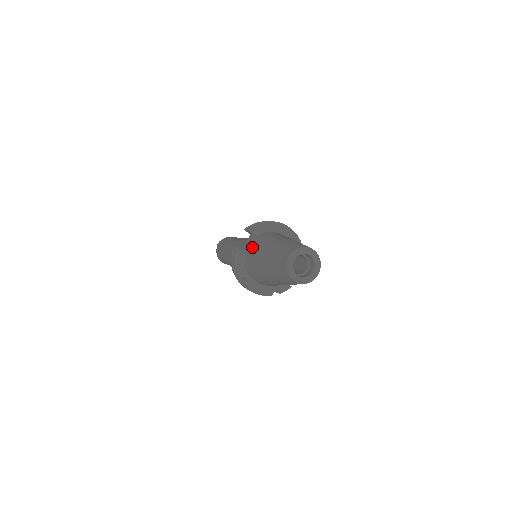
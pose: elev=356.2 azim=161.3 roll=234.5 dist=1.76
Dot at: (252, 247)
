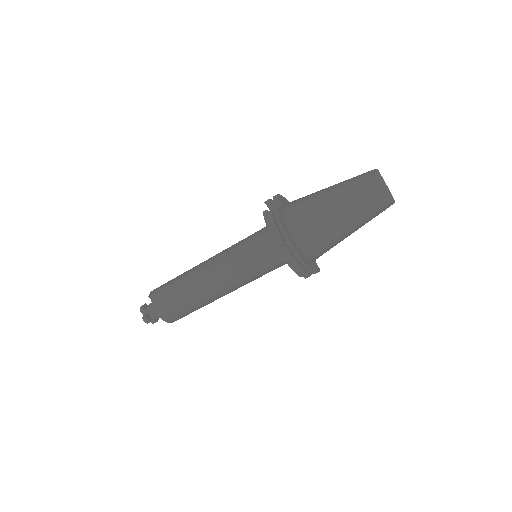
Dot at: (294, 204)
